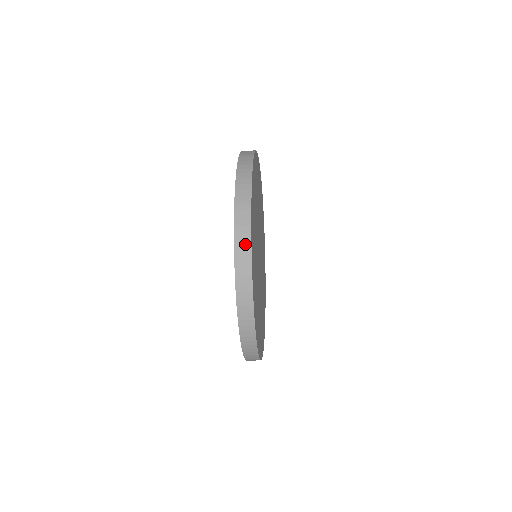
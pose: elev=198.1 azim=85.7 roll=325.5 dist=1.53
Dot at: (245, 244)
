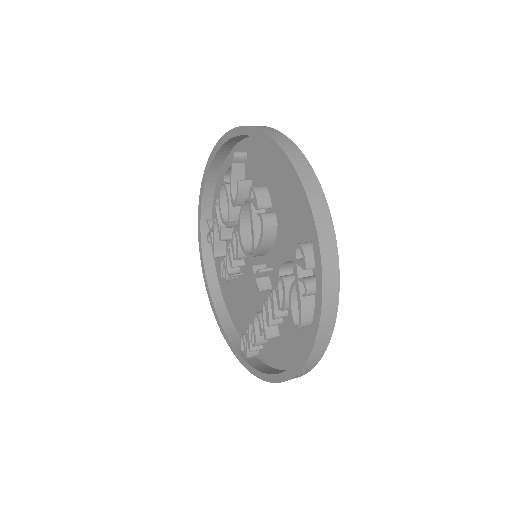
Dot at: (333, 289)
